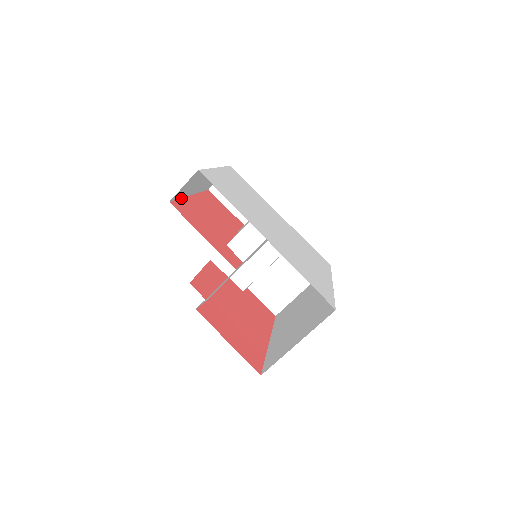
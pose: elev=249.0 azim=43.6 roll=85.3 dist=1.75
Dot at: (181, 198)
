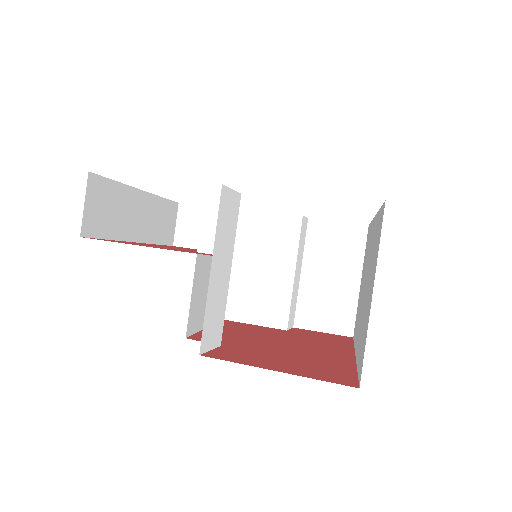
Dot at: occluded
